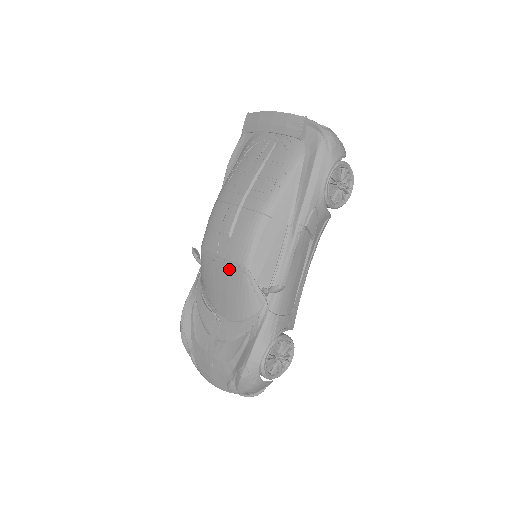
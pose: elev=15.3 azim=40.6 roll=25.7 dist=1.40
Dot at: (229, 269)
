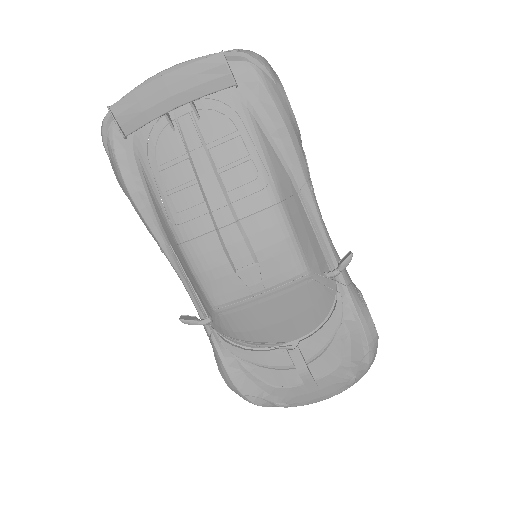
Dot at: (282, 293)
